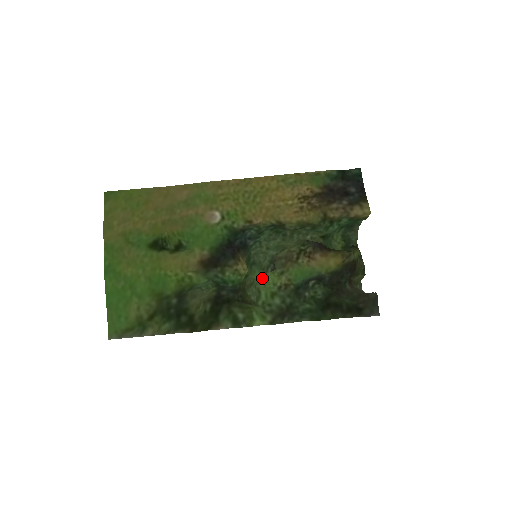
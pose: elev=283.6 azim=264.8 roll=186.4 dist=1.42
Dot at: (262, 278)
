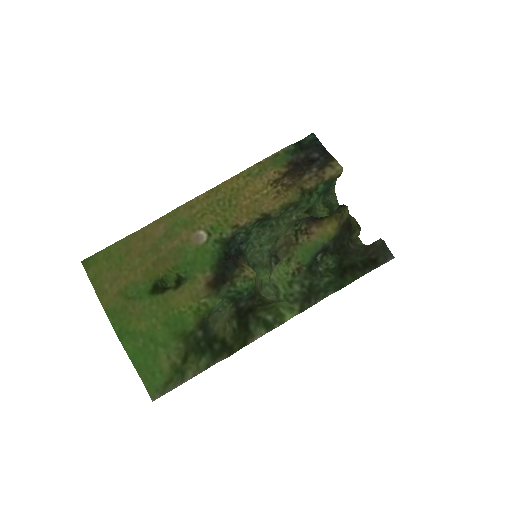
Dot at: (273, 273)
